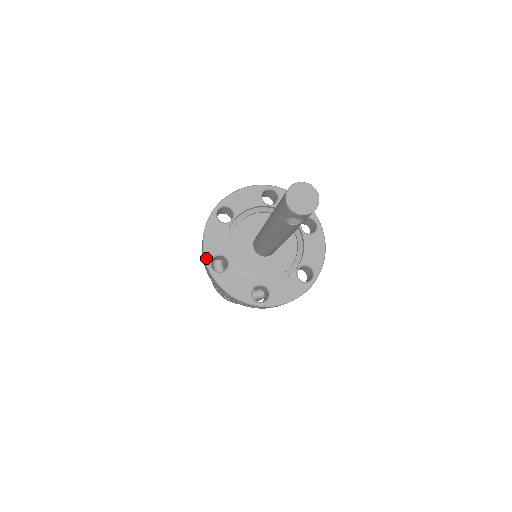
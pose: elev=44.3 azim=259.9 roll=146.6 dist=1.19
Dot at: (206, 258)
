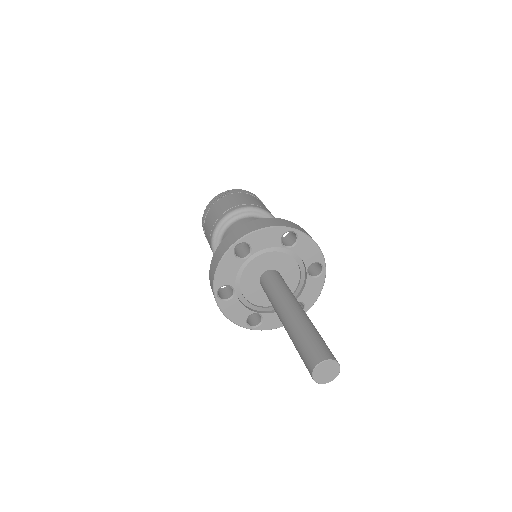
Dot at: (215, 287)
